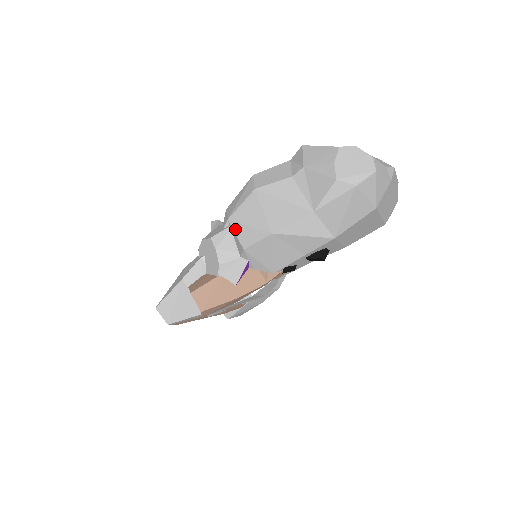
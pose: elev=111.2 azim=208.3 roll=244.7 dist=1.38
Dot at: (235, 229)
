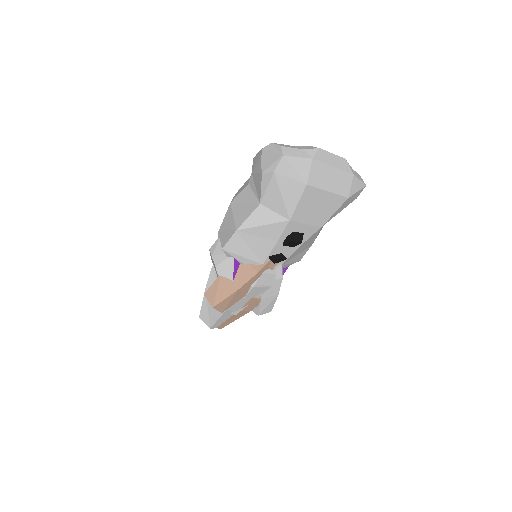
Dot at: (220, 237)
